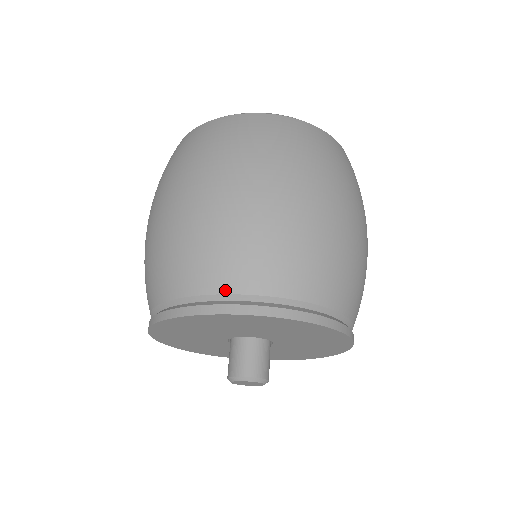
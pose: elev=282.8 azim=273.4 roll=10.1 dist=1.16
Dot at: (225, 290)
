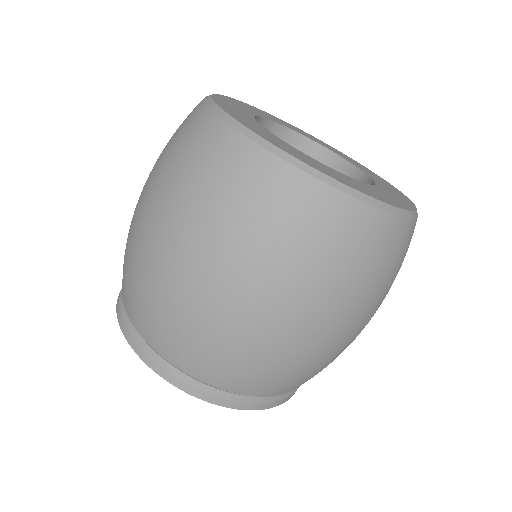
Dot at: (183, 369)
